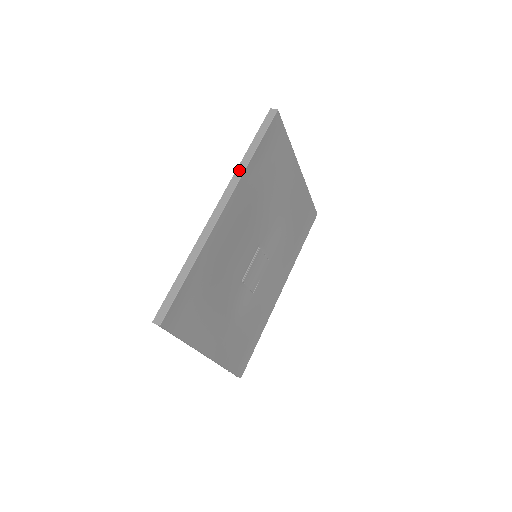
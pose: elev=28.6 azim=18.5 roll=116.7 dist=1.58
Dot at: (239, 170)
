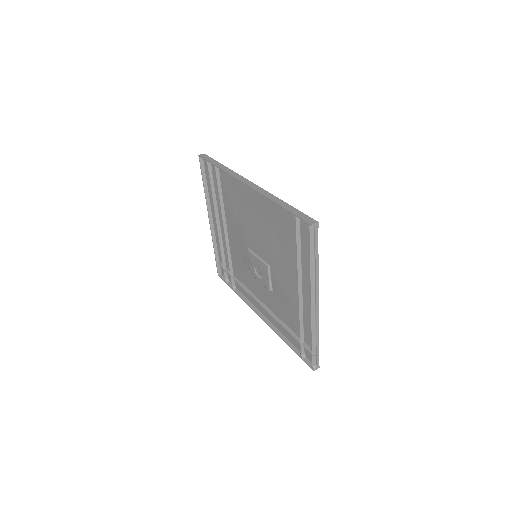
Dot at: (229, 171)
